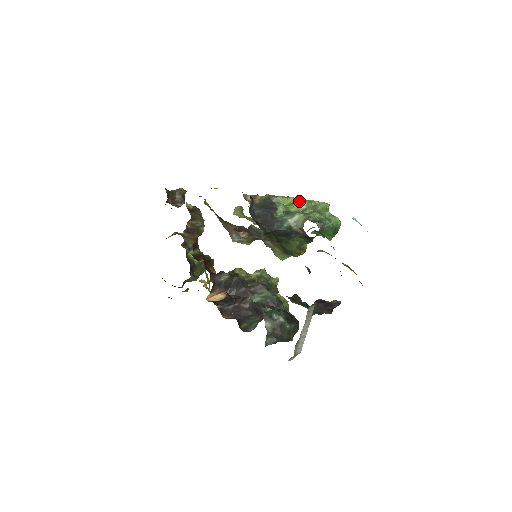
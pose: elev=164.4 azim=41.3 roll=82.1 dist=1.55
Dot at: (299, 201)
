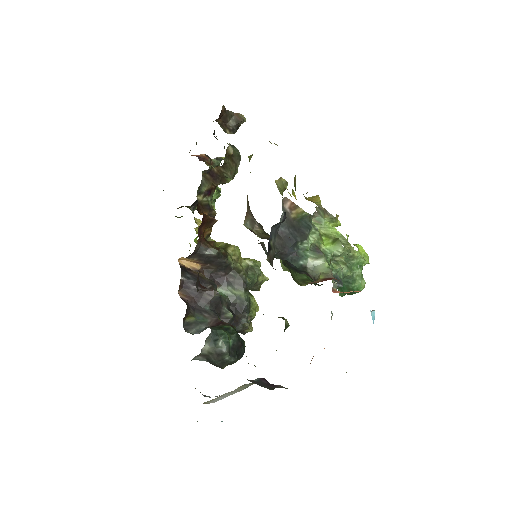
Dot at: (338, 243)
